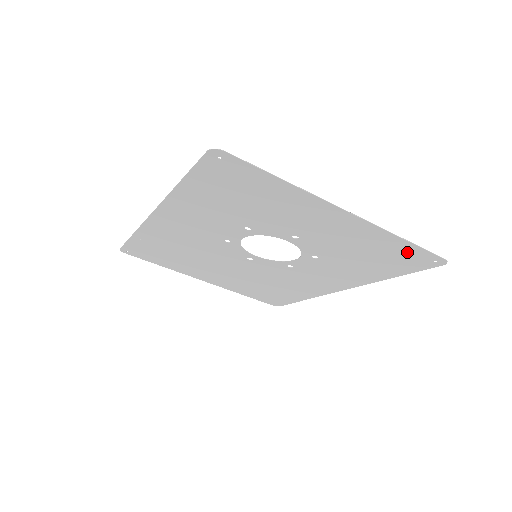
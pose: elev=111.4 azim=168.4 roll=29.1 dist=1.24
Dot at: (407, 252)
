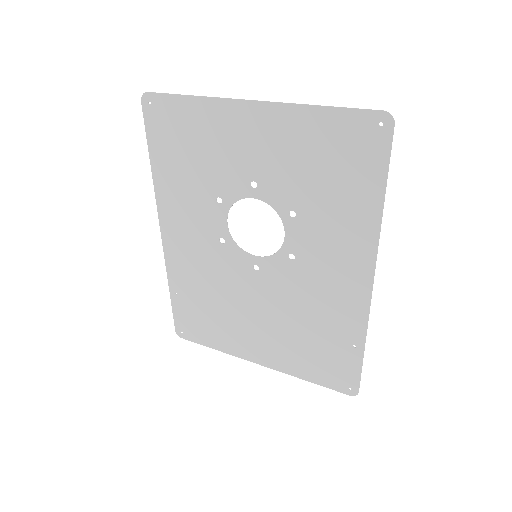
Dot at: (344, 129)
